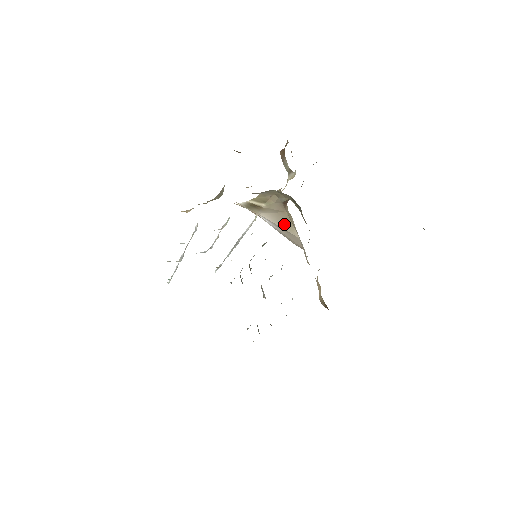
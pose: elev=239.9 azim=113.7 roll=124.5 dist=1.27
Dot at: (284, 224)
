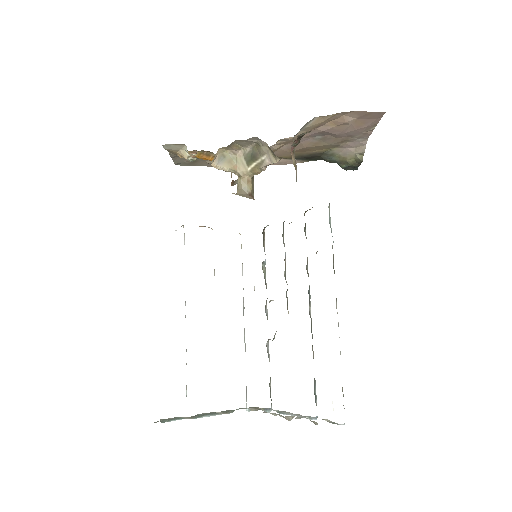
Dot at: occluded
